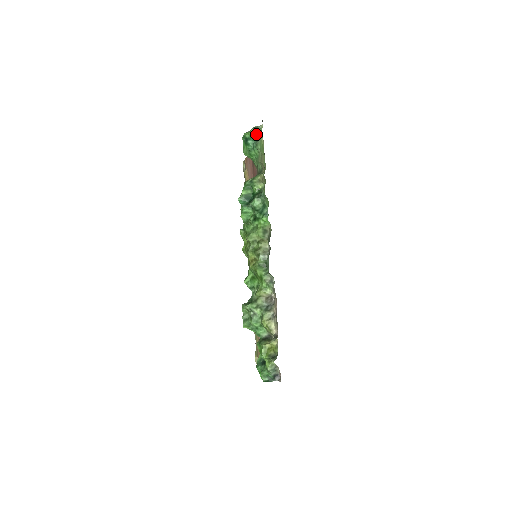
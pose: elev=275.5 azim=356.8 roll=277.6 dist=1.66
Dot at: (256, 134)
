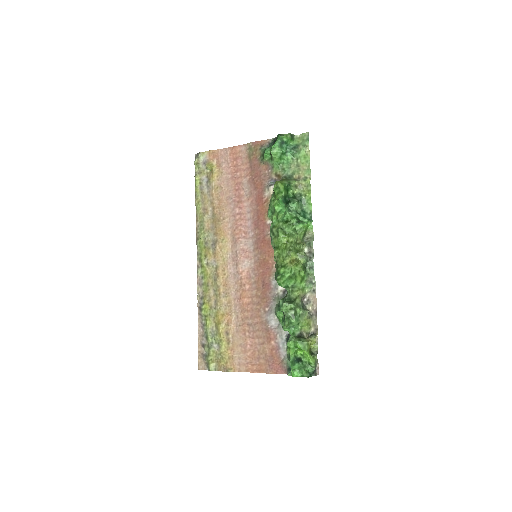
Dot at: (292, 141)
